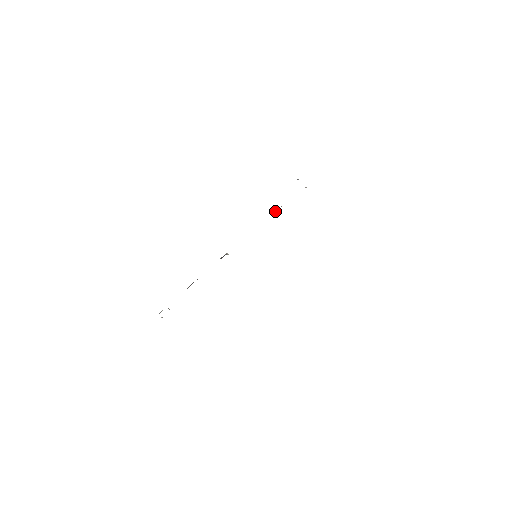
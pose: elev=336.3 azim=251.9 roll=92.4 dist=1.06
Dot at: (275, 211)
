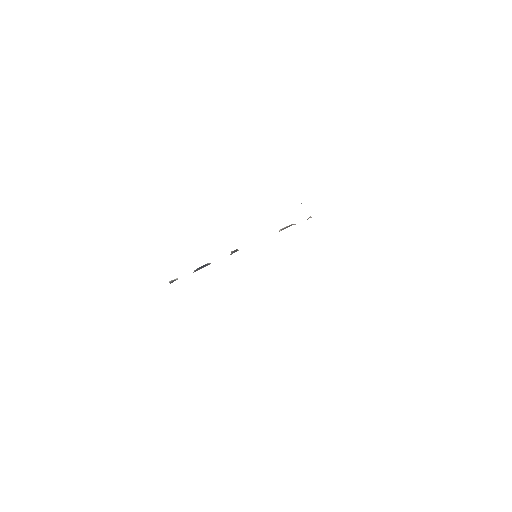
Dot at: (283, 228)
